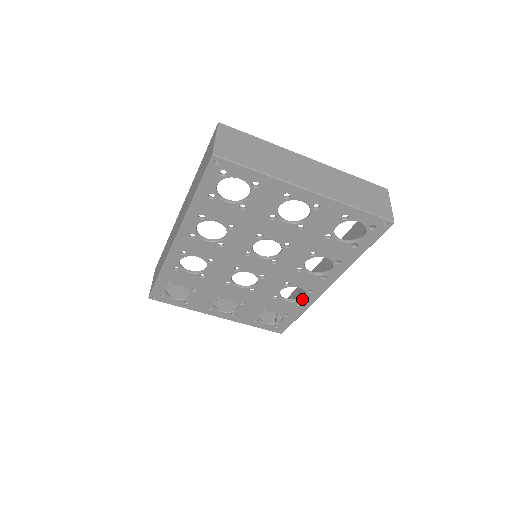
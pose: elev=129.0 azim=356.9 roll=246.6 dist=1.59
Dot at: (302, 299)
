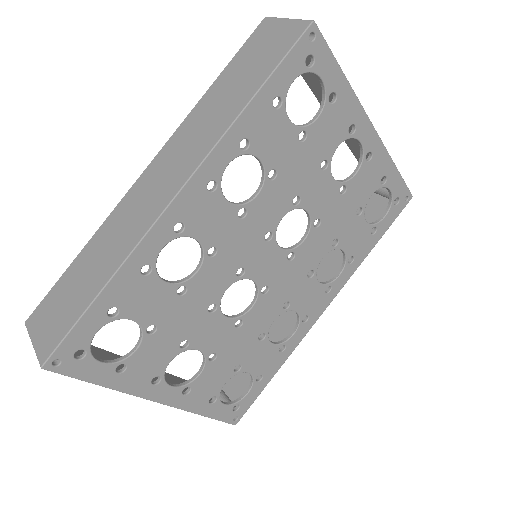
Dot at: (290, 337)
